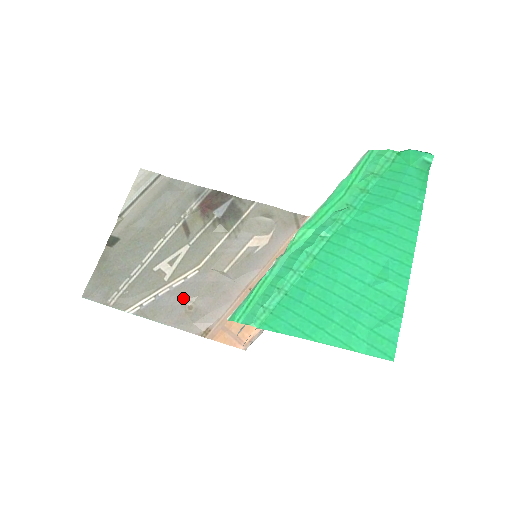
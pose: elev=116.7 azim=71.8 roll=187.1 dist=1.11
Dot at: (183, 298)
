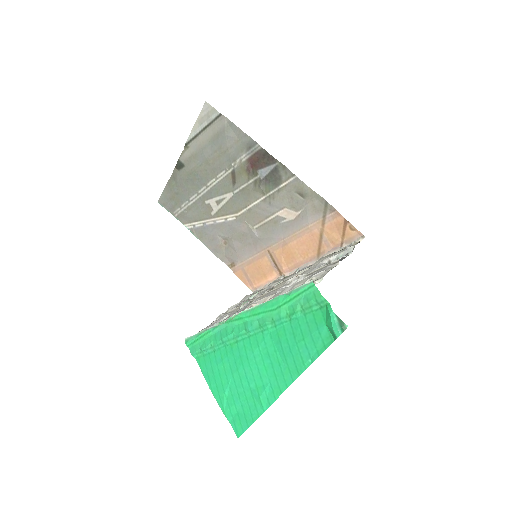
Dot at: (221, 234)
